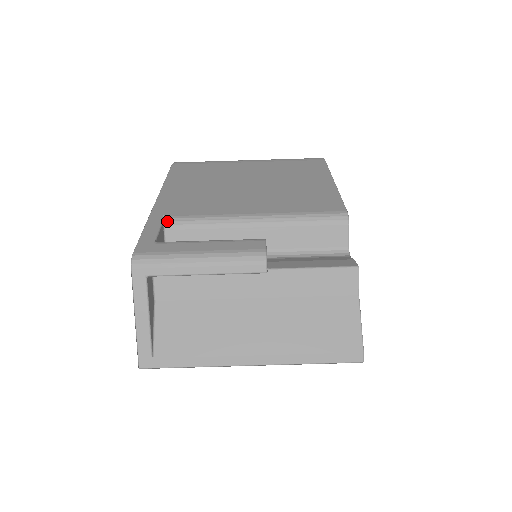
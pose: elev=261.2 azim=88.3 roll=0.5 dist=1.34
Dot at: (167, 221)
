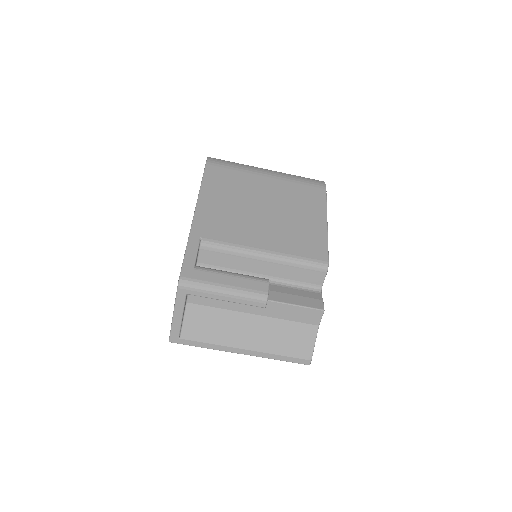
Dot at: (202, 243)
